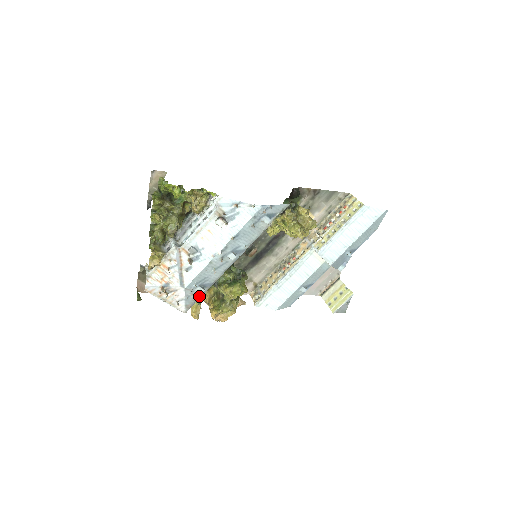
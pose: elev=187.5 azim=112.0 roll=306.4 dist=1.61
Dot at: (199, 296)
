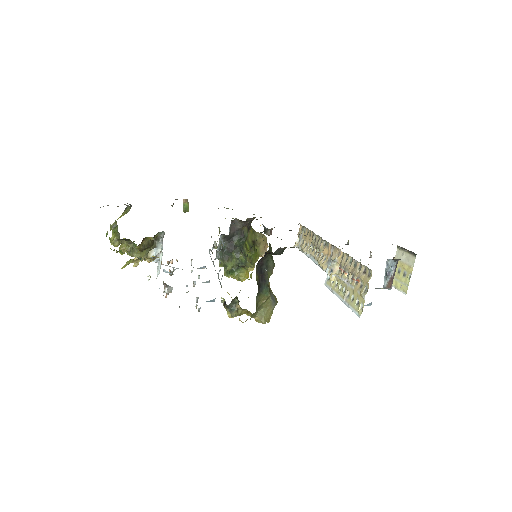
Dot at: occluded
